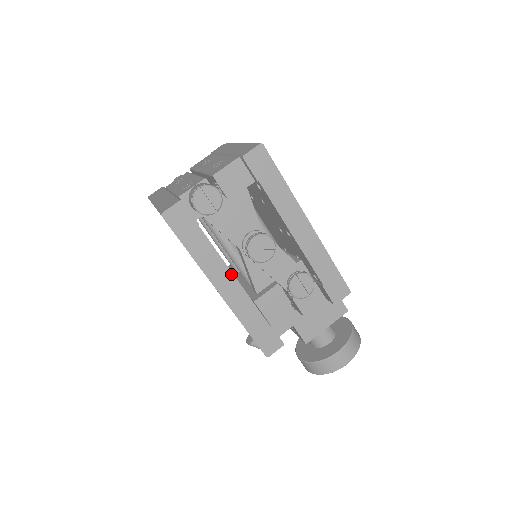
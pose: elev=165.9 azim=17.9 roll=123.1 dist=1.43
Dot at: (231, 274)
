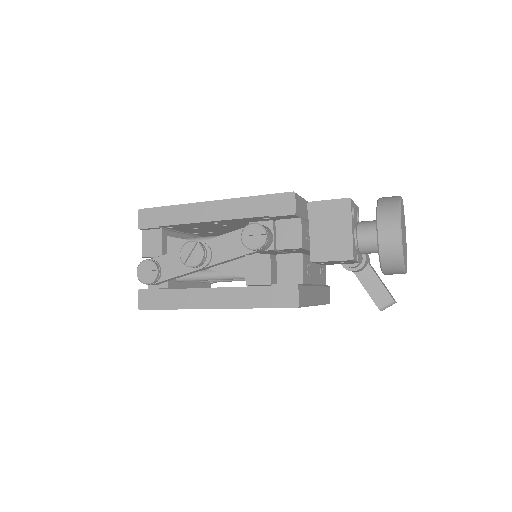
Dot at: (206, 289)
